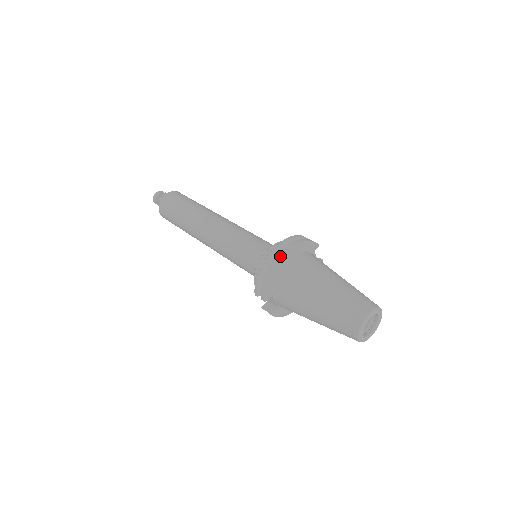
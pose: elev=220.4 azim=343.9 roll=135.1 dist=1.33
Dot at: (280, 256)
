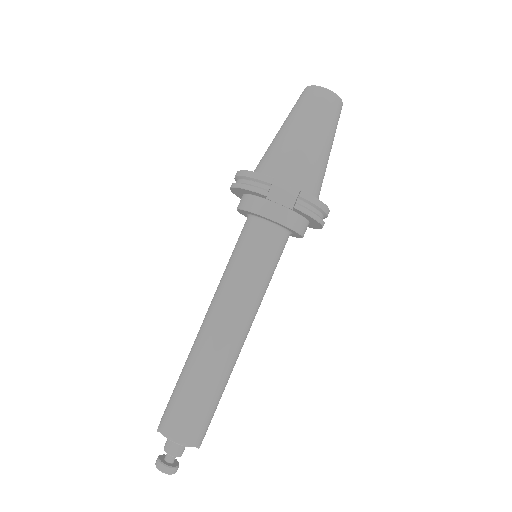
Dot at: occluded
